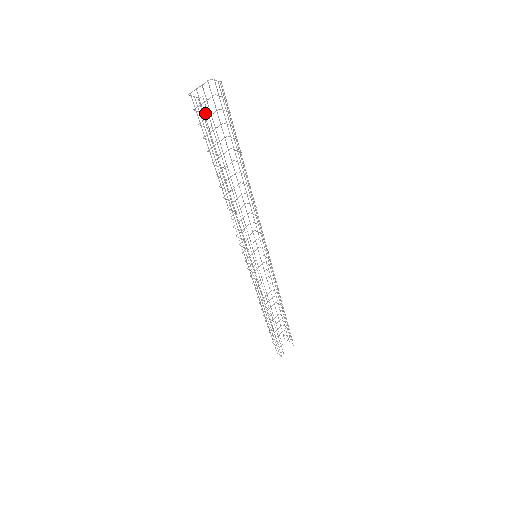
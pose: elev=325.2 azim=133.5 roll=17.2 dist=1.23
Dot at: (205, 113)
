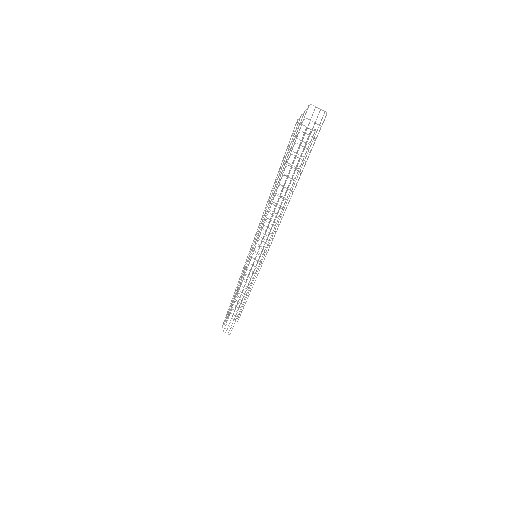
Dot at: occluded
